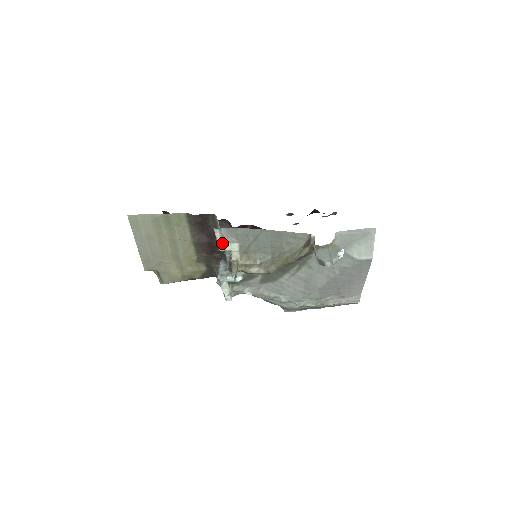
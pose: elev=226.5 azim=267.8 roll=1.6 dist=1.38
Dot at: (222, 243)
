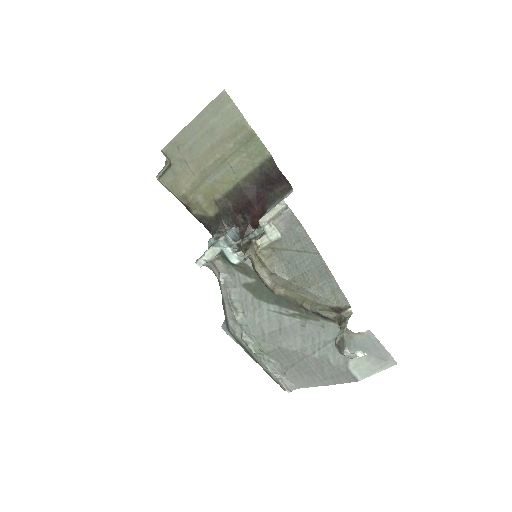
Dot at: (270, 218)
